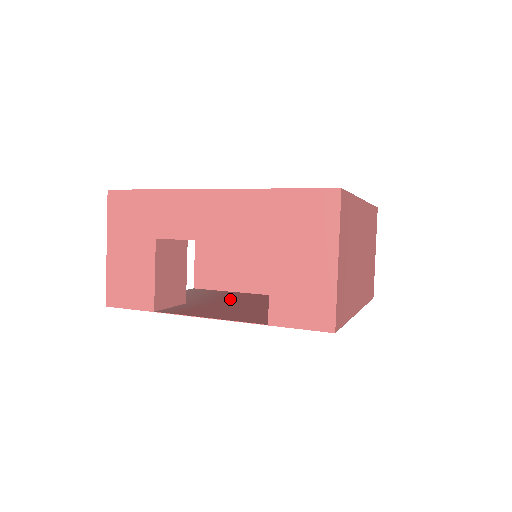
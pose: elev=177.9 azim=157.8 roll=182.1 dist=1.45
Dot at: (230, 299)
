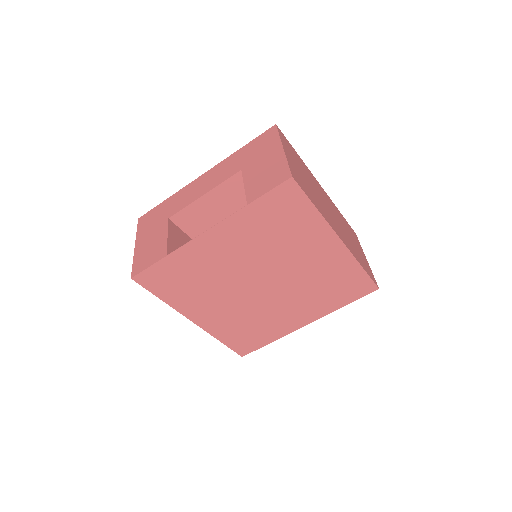
Dot at: (241, 293)
